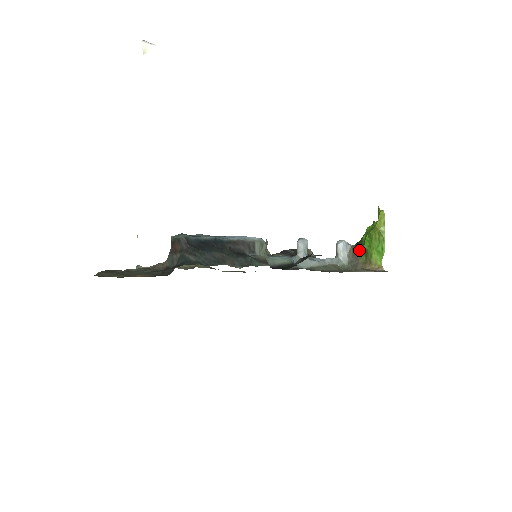
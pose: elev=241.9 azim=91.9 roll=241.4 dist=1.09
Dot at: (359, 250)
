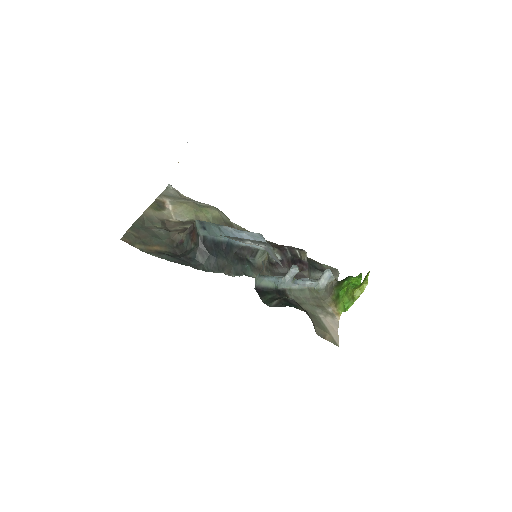
Dot at: (335, 290)
